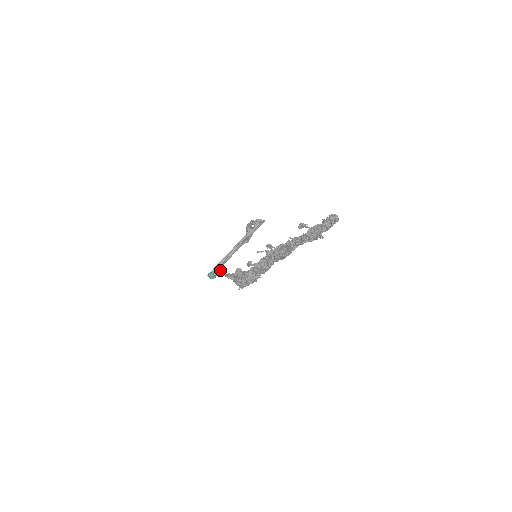
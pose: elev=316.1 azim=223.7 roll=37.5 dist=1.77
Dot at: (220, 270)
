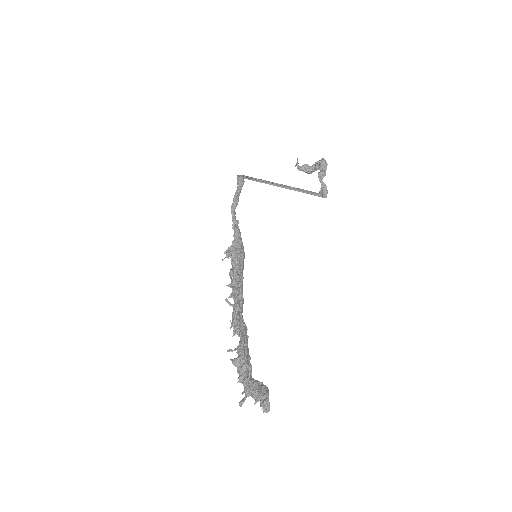
Dot at: (234, 208)
